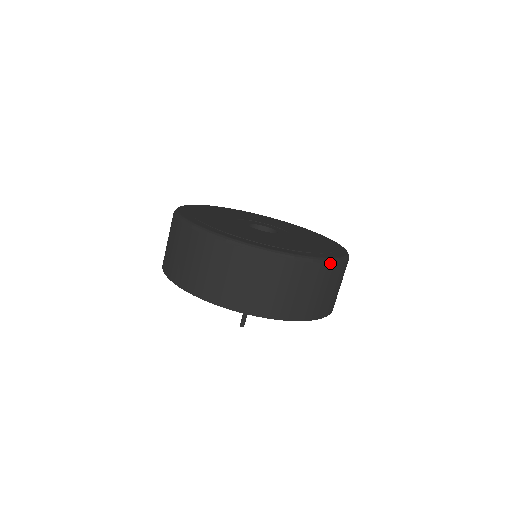
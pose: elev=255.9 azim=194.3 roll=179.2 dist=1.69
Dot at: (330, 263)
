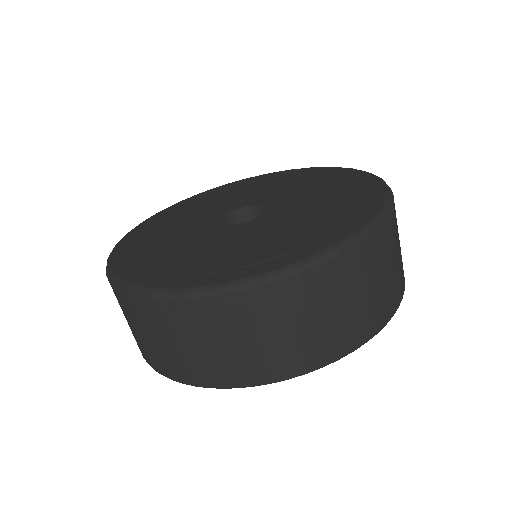
Dot at: (270, 282)
